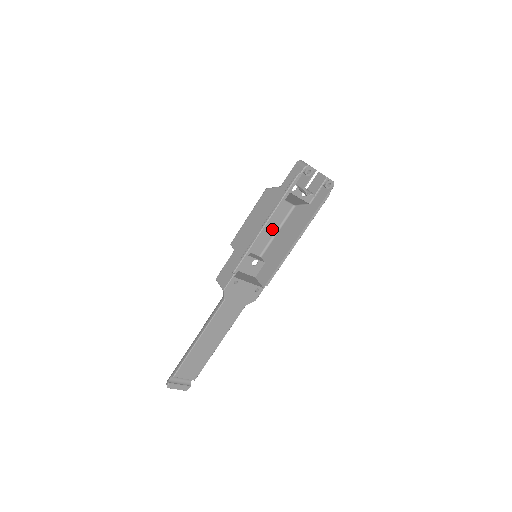
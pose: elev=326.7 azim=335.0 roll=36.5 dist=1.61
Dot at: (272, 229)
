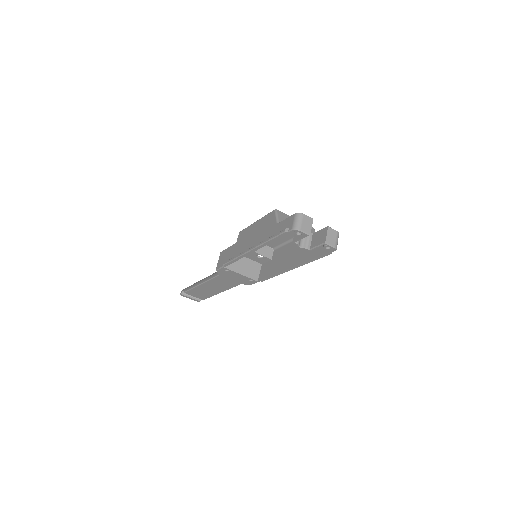
Dot at: (286, 237)
